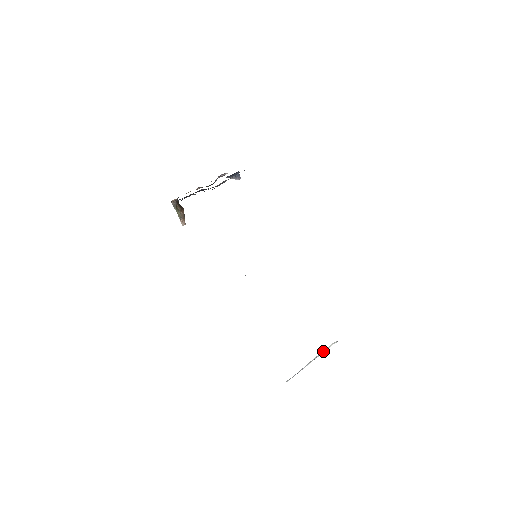
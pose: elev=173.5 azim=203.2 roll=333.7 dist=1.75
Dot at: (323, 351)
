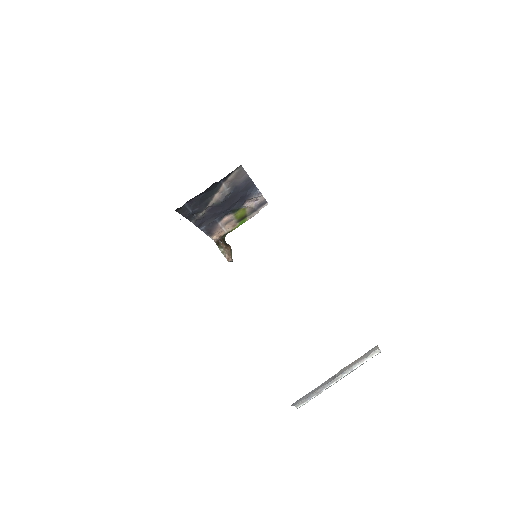
Dot at: (356, 364)
